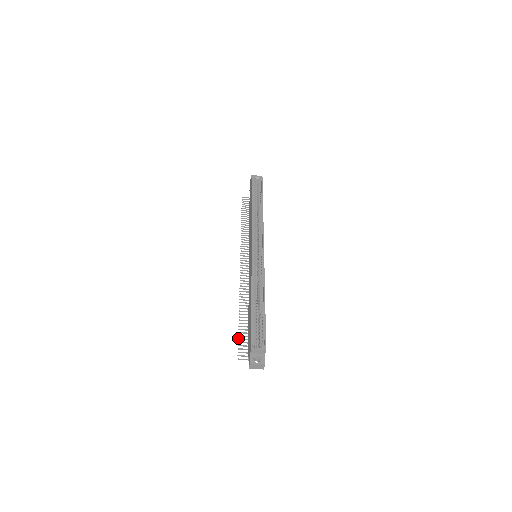
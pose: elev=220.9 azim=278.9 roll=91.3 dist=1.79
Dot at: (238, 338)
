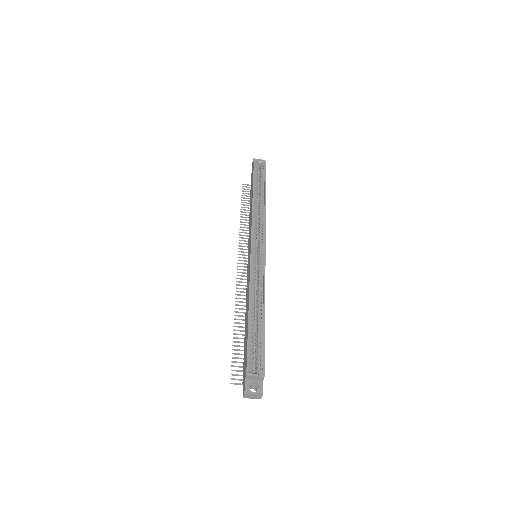
Dot at: (232, 357)
